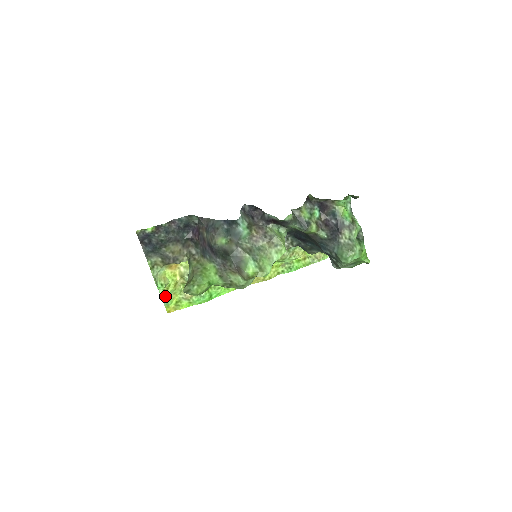
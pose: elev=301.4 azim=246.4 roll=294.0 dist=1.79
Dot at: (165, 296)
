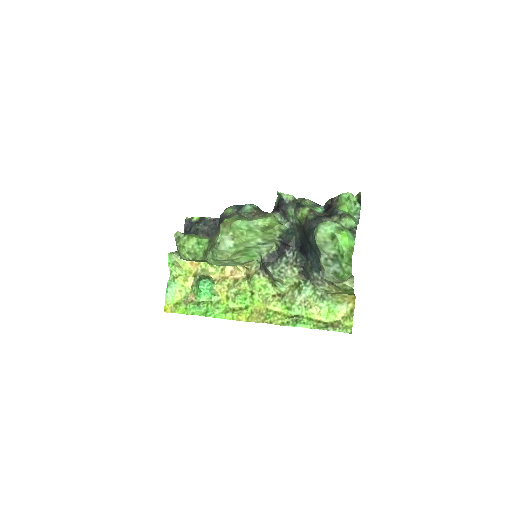
Dot at: (171, 285)
